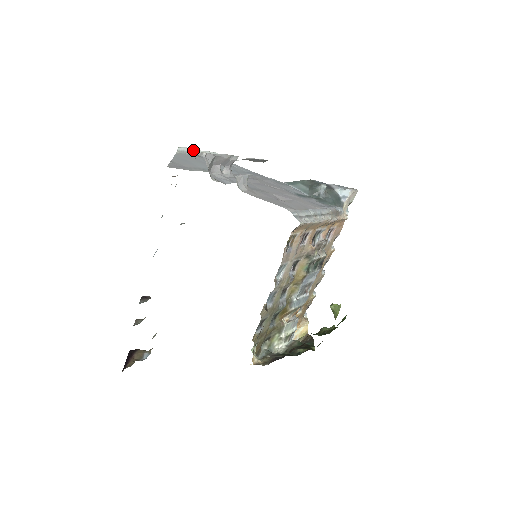
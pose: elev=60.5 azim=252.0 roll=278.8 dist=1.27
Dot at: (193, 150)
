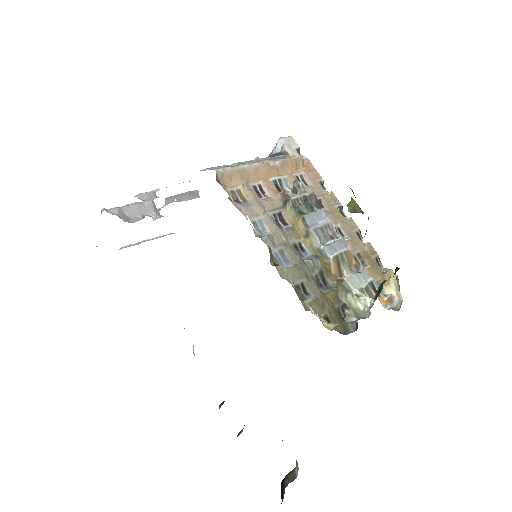
Dot at: (140, 242)
